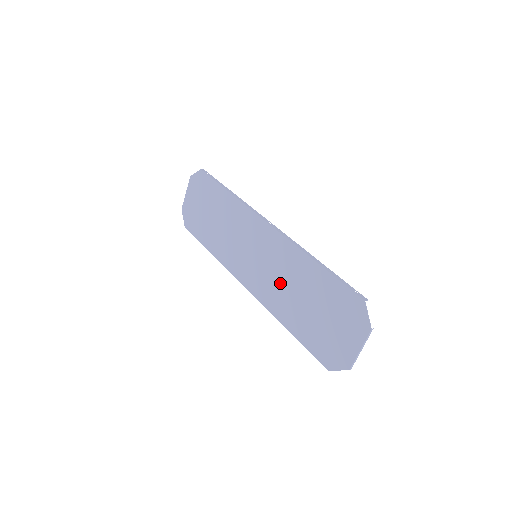
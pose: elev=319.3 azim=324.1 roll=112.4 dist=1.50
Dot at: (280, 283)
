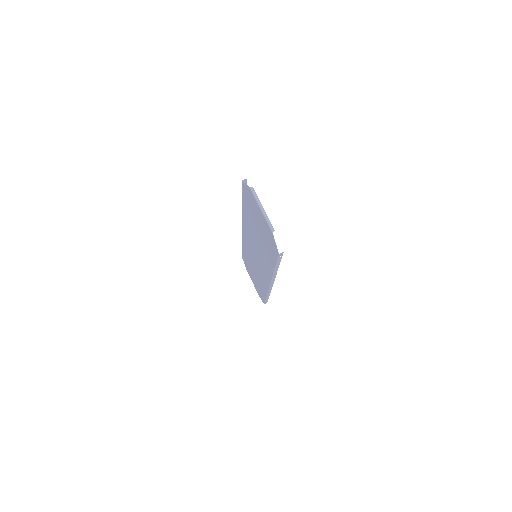
Dot at: (258, 249)
